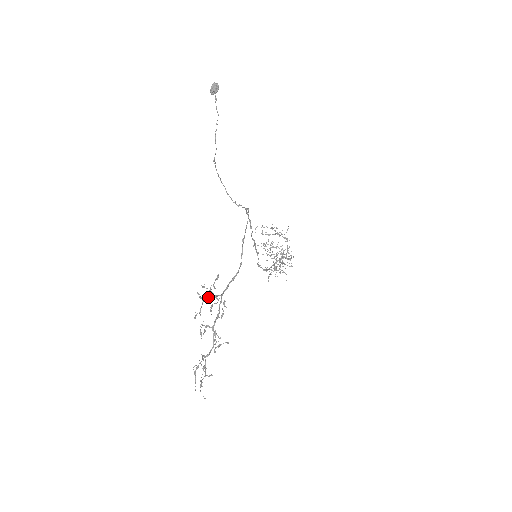
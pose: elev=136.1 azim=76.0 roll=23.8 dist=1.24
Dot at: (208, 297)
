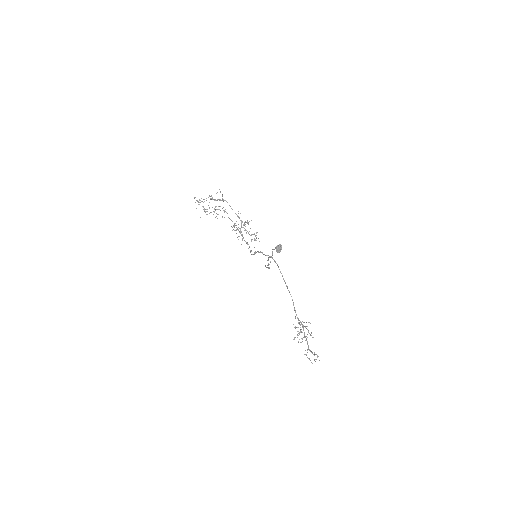
Dot at: occluded
